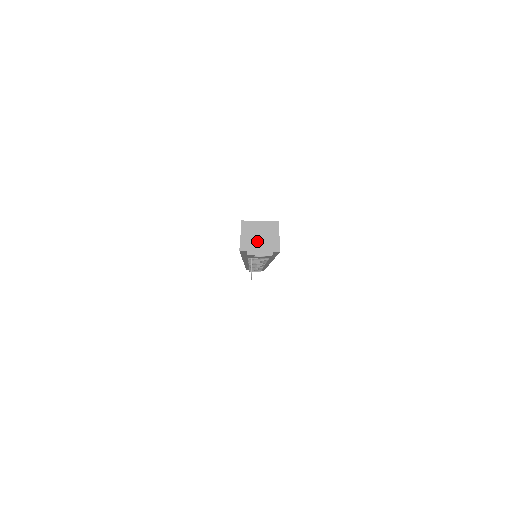
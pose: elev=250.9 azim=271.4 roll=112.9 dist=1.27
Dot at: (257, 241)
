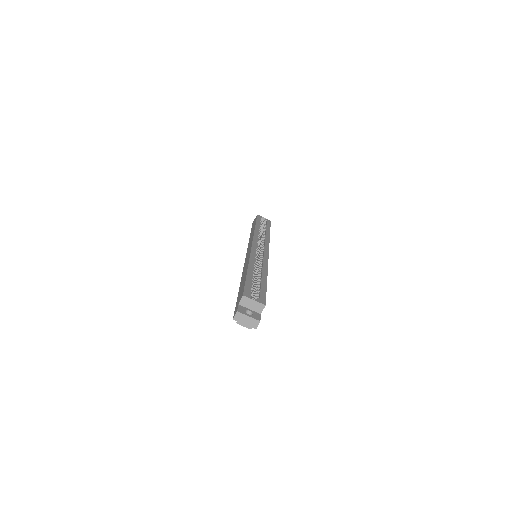
Dot at: (245, 318)
